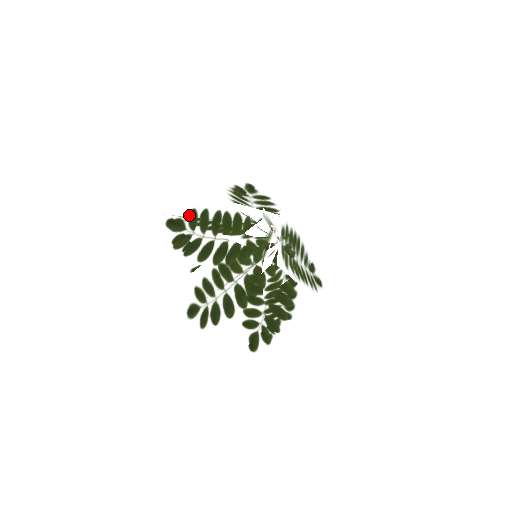
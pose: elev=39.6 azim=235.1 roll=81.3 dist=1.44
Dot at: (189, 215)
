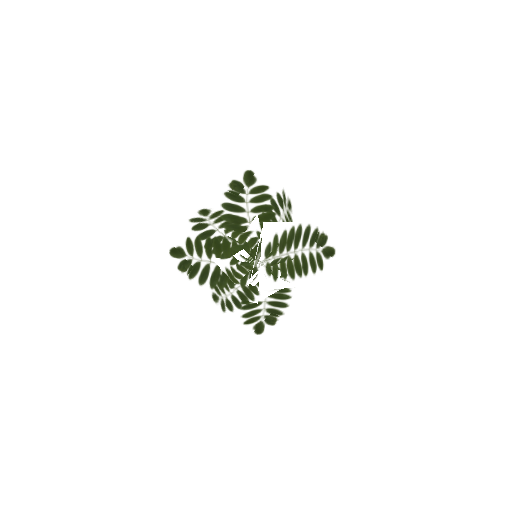
Dot at: (186, 243)
